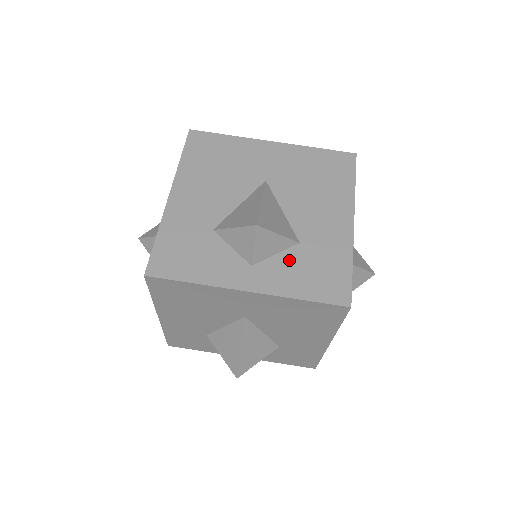
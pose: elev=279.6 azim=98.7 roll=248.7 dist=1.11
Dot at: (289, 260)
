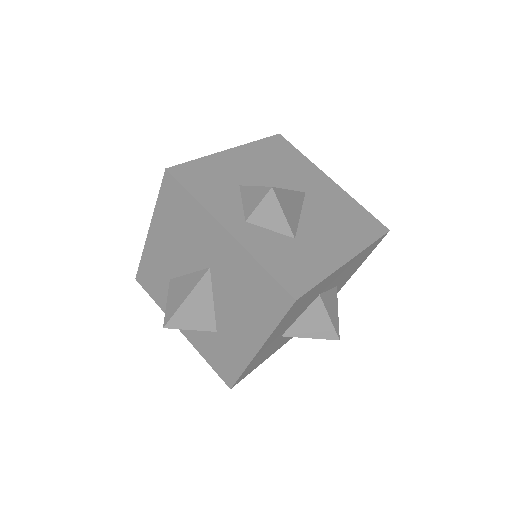
Dot at: (277, 240)
